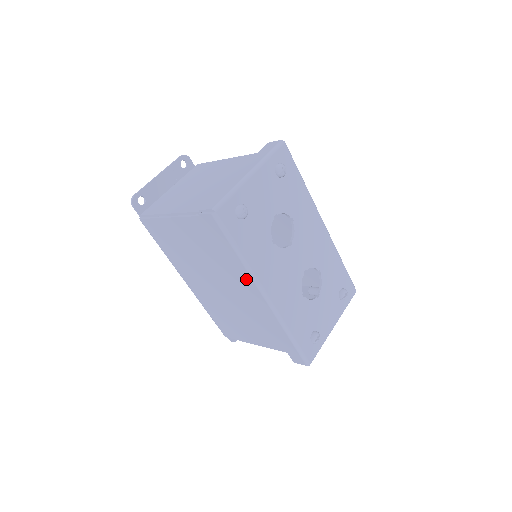
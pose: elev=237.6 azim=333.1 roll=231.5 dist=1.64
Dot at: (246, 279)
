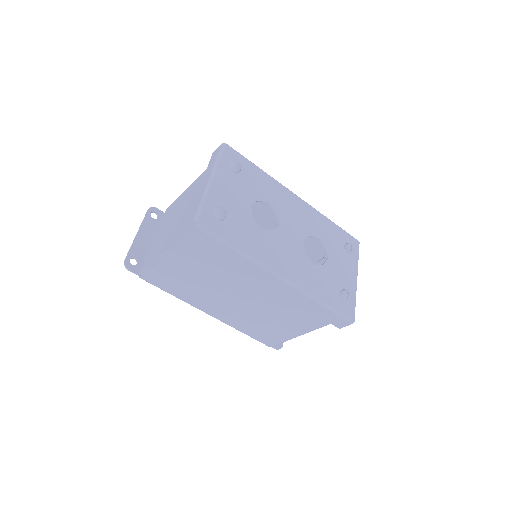
Dot at: (255, 271)
